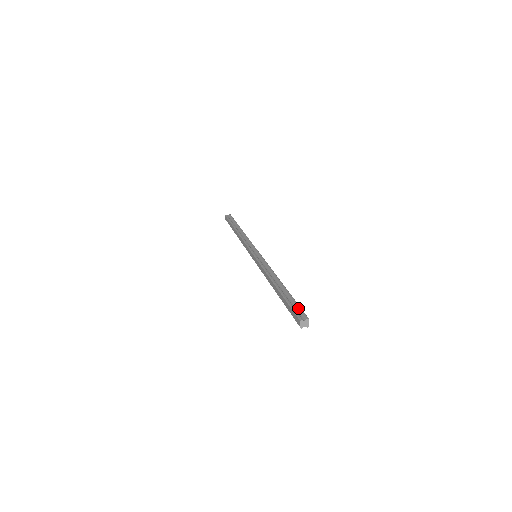
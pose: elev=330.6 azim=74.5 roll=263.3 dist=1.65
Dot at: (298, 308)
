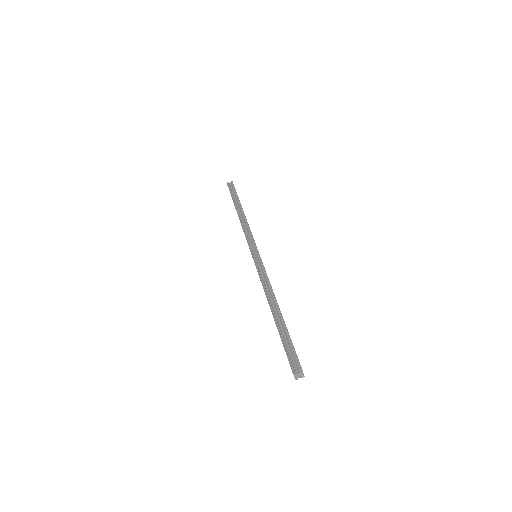
Dot at: (292, 353)
